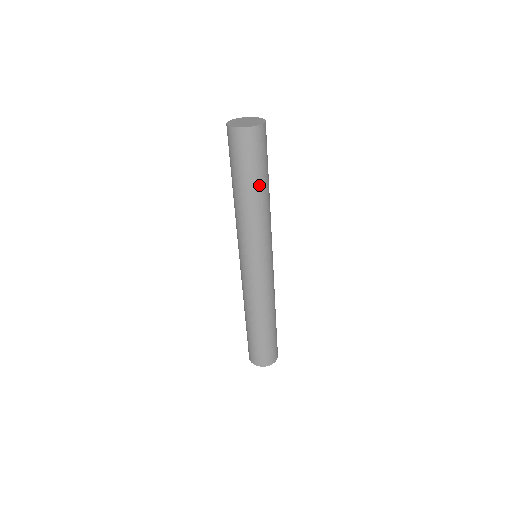
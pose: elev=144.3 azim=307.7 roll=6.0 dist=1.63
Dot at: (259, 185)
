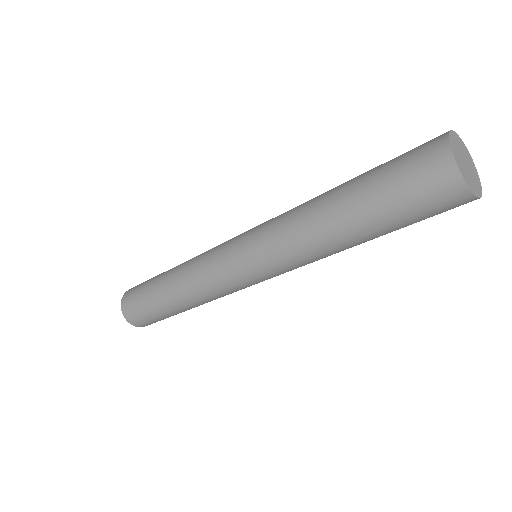
Dot at: occluded
